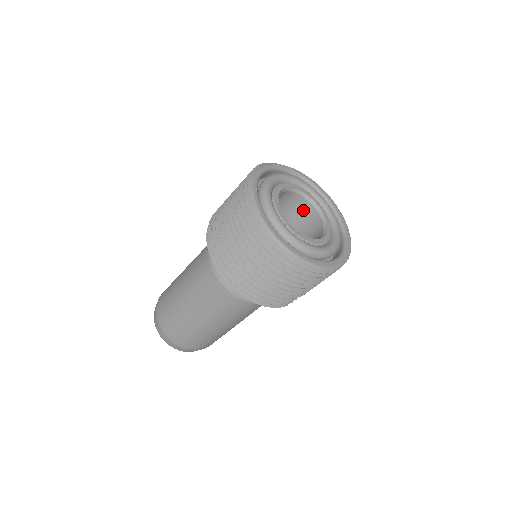
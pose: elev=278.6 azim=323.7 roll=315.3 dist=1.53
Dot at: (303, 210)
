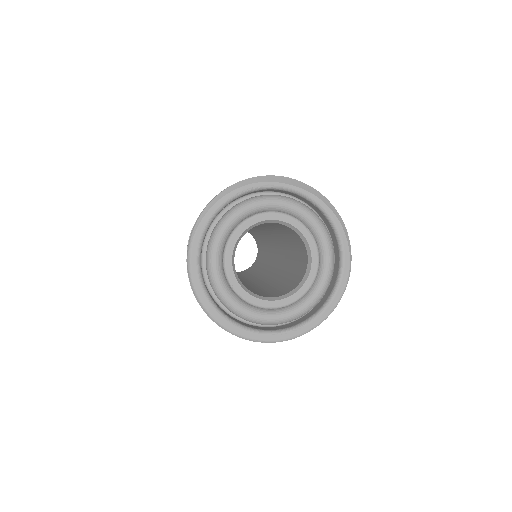
Dot at: (304, 261)
